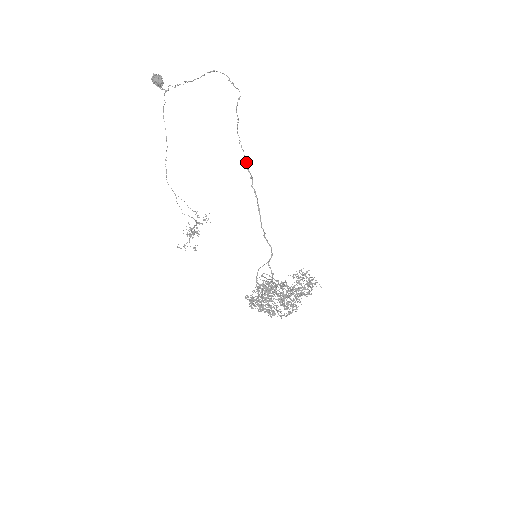
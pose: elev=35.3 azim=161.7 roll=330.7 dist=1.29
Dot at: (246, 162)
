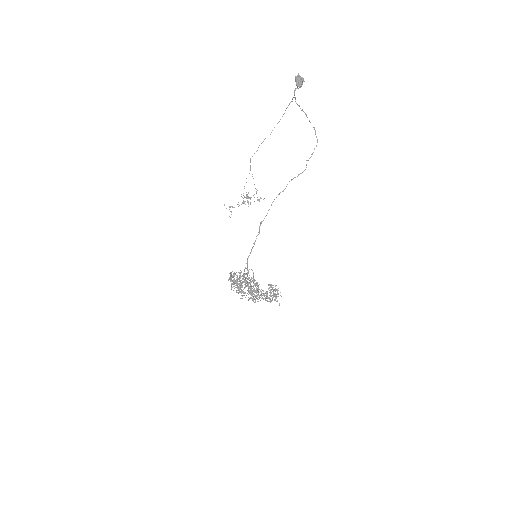
Dot at: occluded
